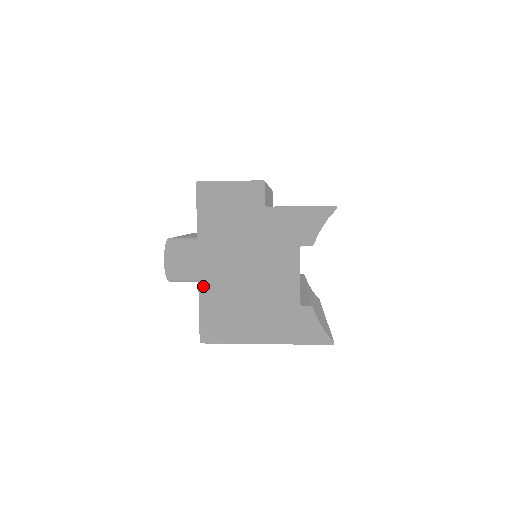
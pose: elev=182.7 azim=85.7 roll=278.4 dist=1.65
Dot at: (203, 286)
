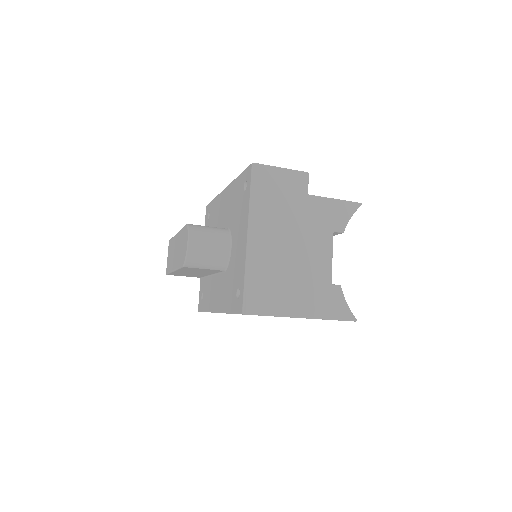
Dot at: (251, 258)
